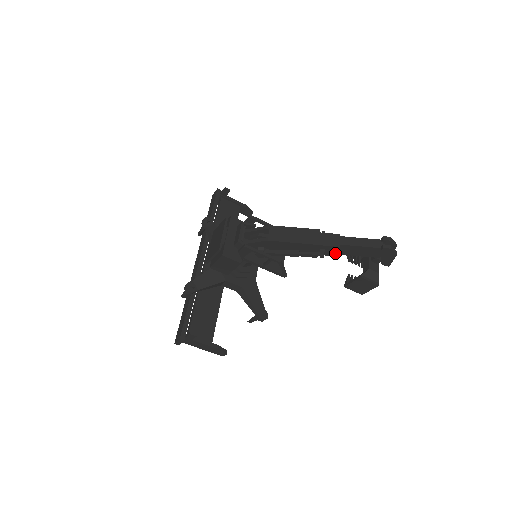
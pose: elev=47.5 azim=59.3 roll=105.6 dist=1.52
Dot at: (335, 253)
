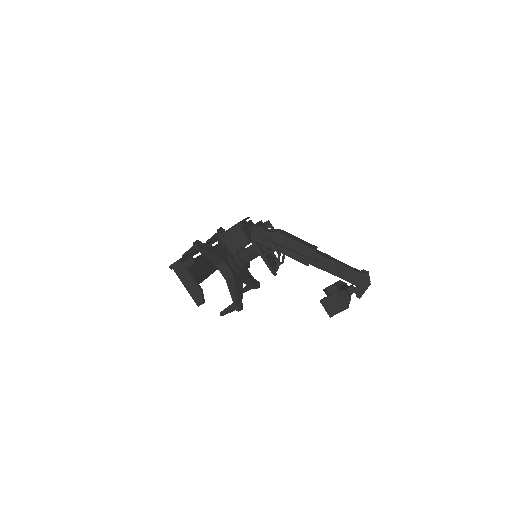
Dot at: (324, 266)
